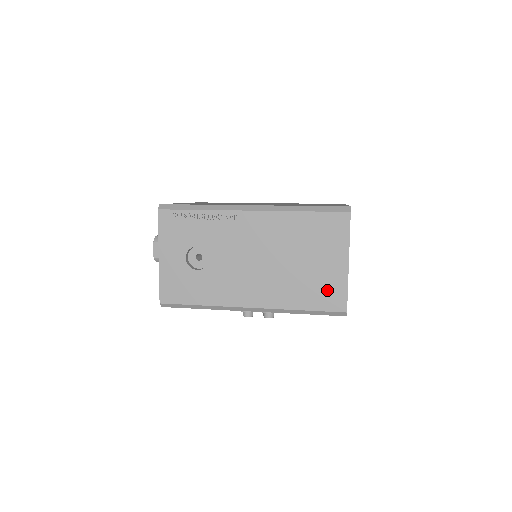
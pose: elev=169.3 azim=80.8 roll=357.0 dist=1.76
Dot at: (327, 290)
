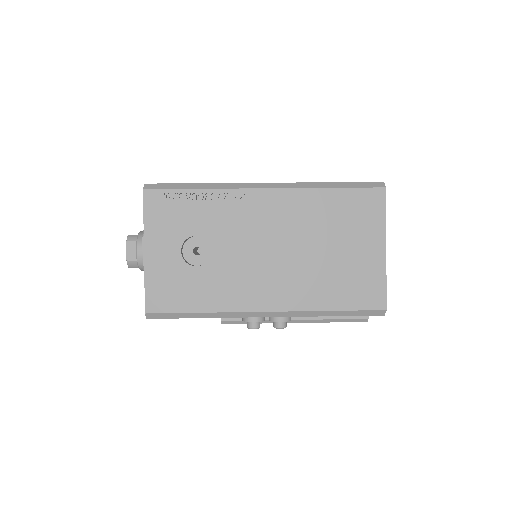
Dot at: (362, 283)
